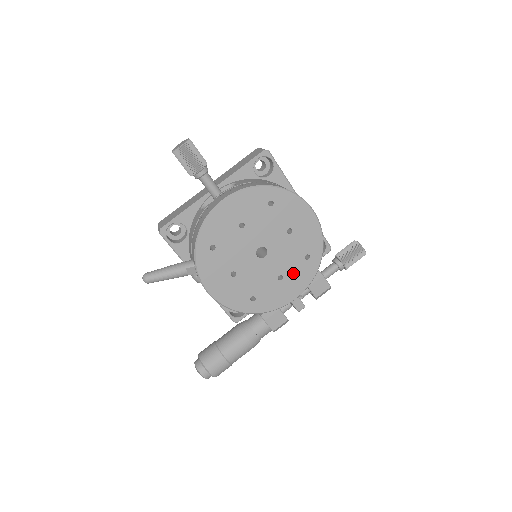
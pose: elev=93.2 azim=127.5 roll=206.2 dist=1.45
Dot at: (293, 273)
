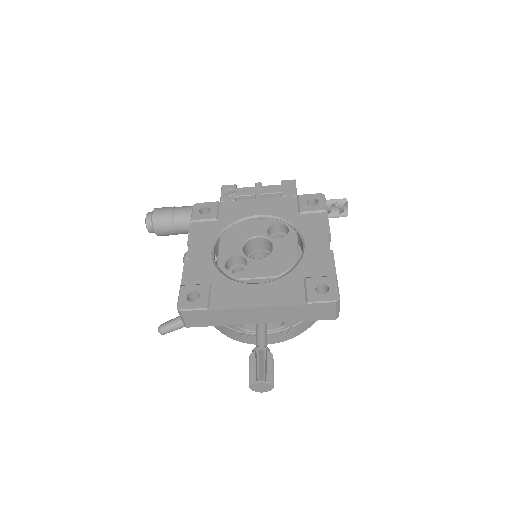
Dot at: occluded
